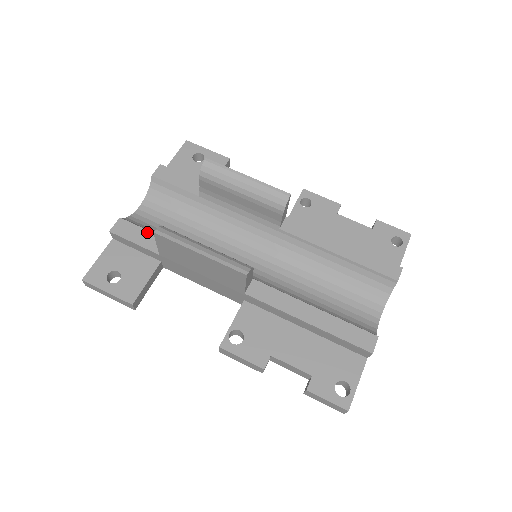
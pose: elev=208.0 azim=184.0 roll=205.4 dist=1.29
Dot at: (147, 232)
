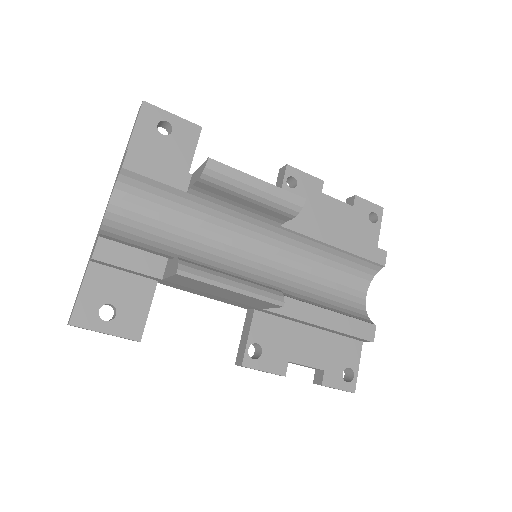
Dot at: (139, 252)
